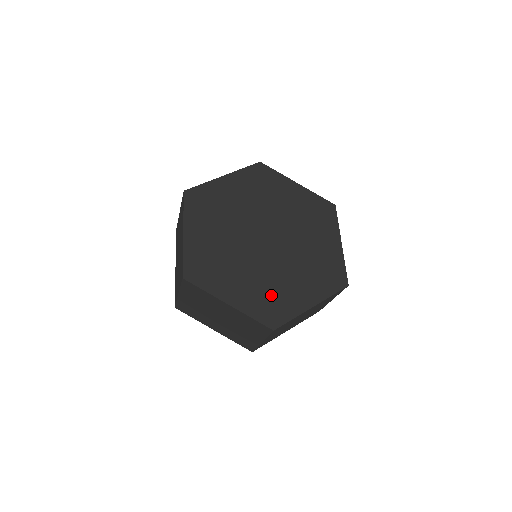
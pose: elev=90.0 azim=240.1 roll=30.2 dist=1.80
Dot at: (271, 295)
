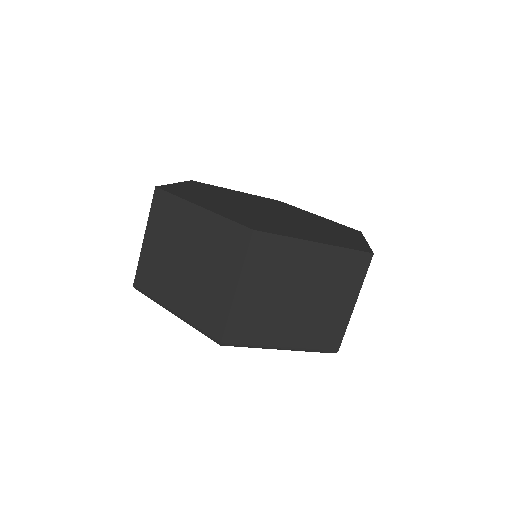
Dot at: (261, 222)
